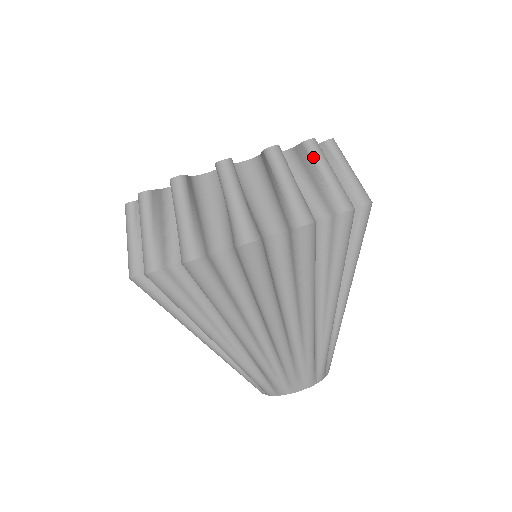
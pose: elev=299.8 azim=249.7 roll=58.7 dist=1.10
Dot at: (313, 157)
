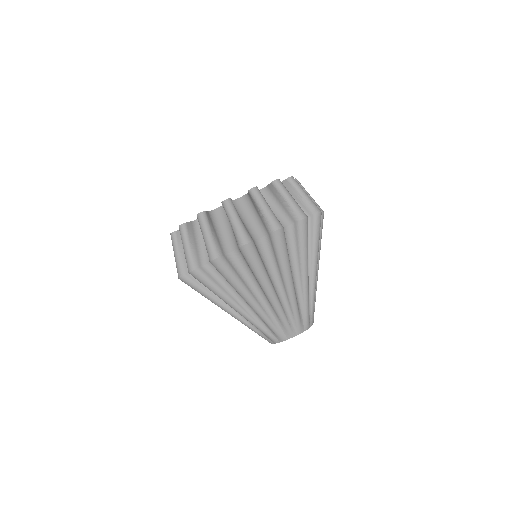
Dot at: occluded
